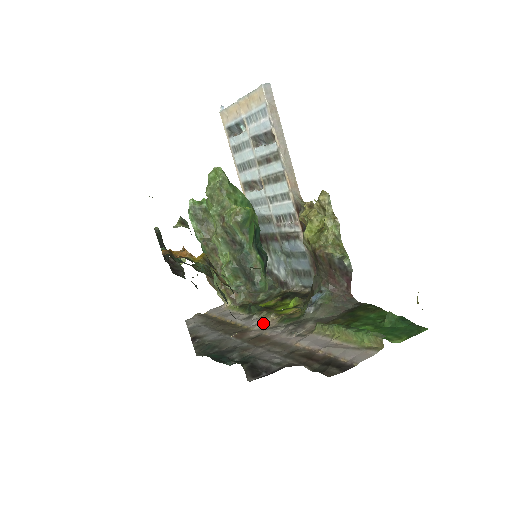
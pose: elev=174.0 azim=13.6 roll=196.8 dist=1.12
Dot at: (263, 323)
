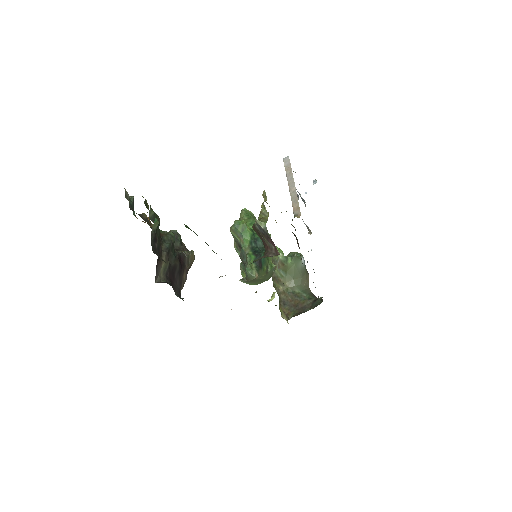
Dot at: occluded
